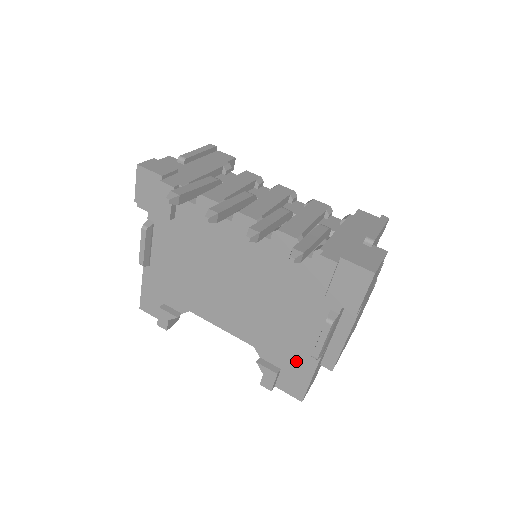
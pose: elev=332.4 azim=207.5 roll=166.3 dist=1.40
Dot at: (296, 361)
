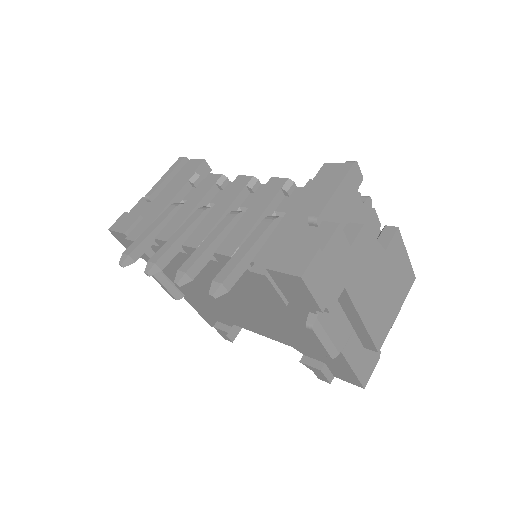
Dot at: occluded
